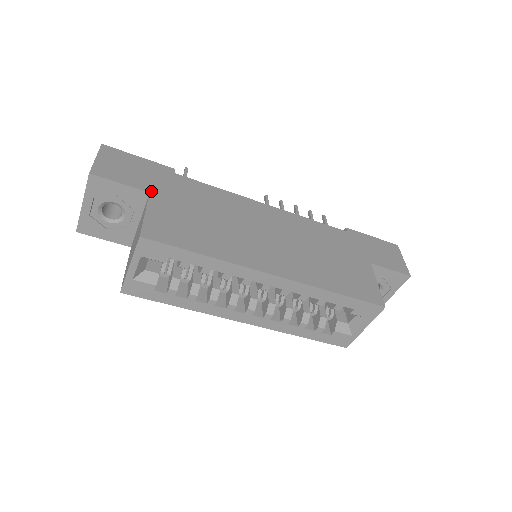
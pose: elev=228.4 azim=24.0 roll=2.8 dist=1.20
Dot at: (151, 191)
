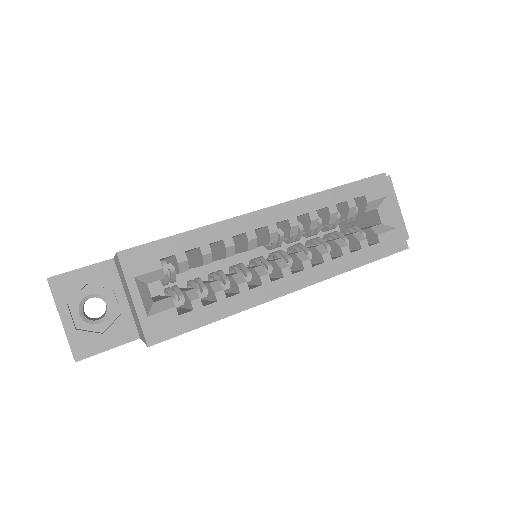
Dot at: occluded
